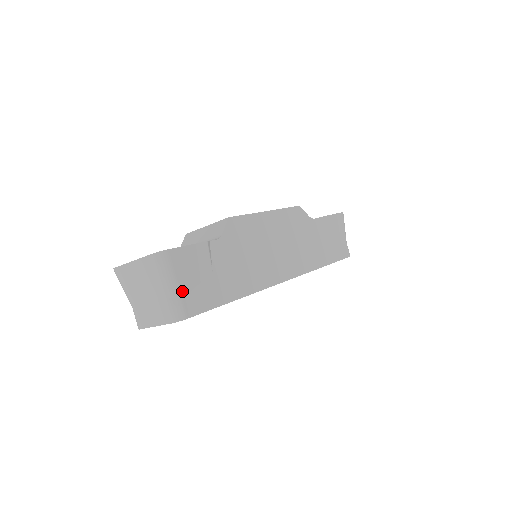
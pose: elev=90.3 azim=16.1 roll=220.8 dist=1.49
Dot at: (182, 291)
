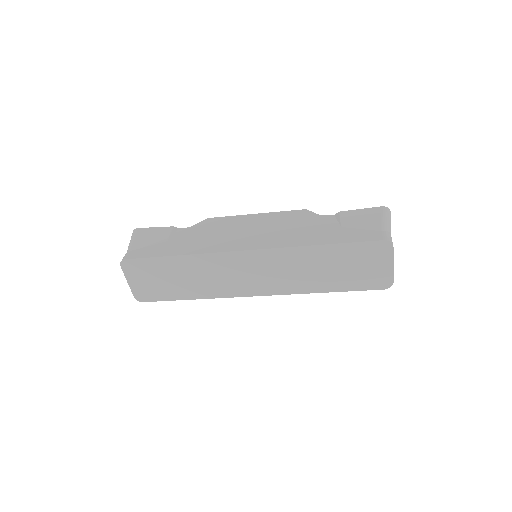
Dot at: (134, 247)
